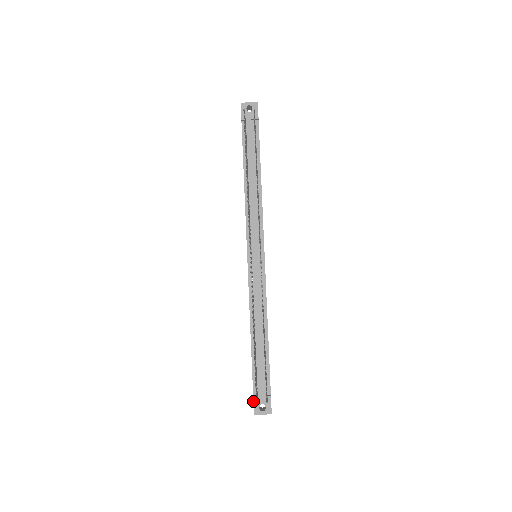
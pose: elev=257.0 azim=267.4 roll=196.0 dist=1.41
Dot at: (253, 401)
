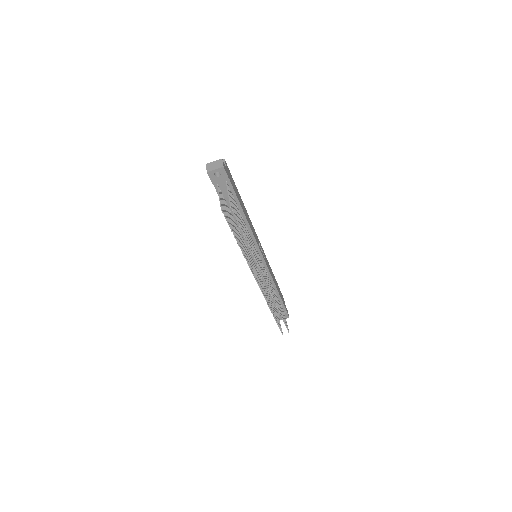
Dot at: occluded
